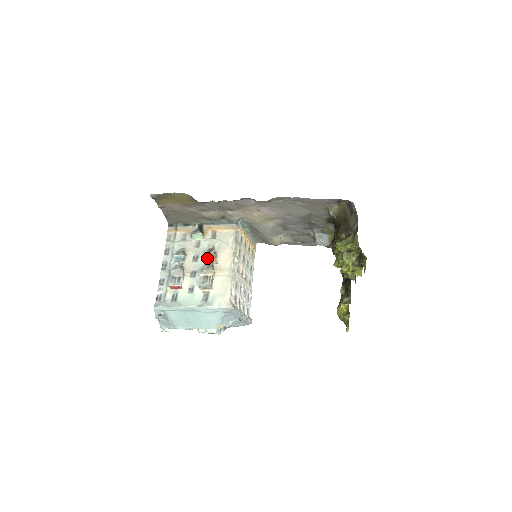
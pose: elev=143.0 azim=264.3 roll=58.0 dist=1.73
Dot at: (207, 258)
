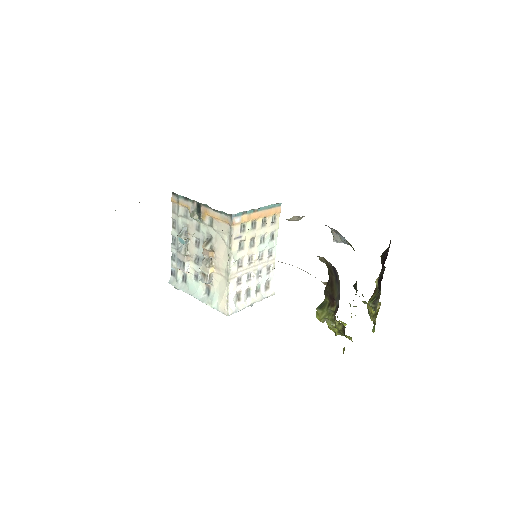
Dot at: (204, 252)
